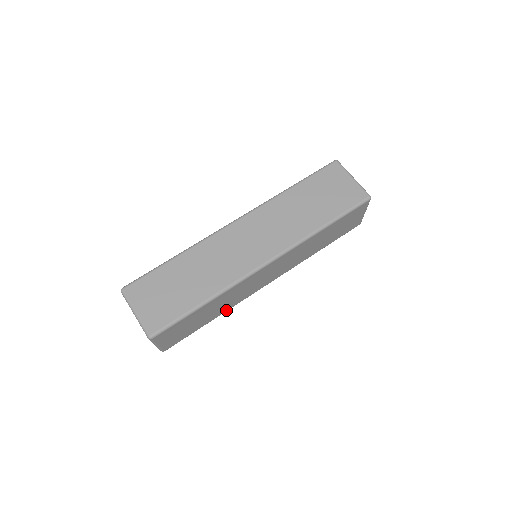
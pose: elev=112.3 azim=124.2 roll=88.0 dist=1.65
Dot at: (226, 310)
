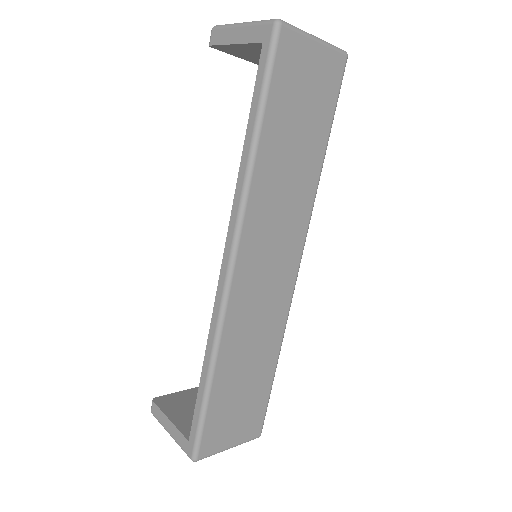
Dot at: occluded
